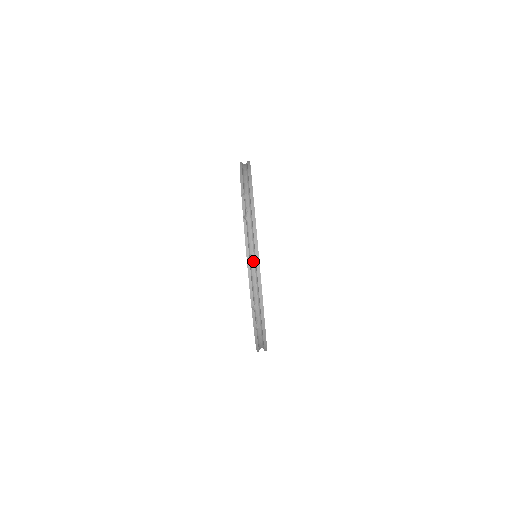
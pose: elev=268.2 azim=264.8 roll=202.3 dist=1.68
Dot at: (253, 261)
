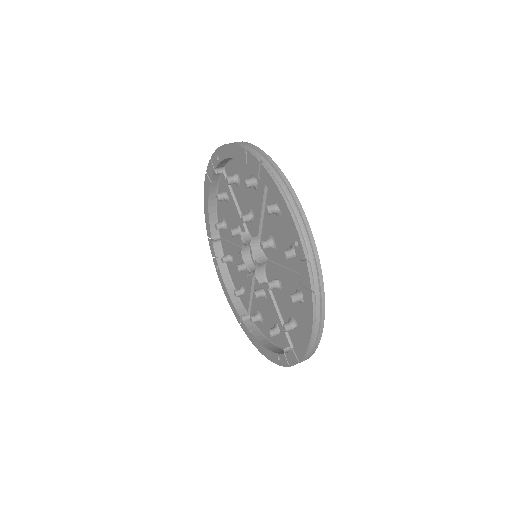
Dot at: (290, 202)
